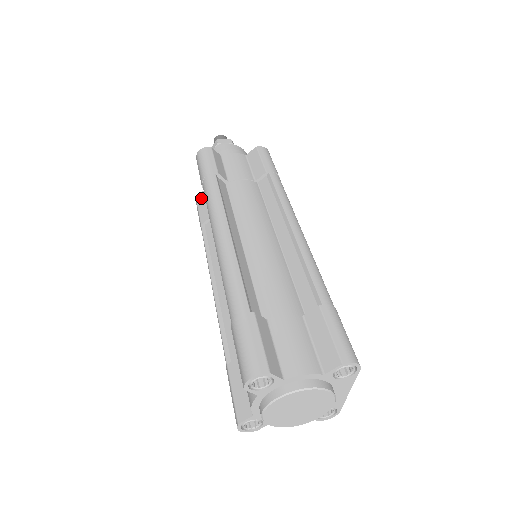
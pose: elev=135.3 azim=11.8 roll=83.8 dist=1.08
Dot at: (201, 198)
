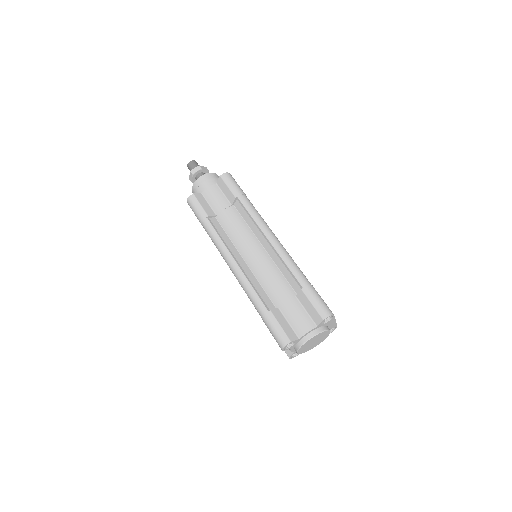
Dot at: occluded
